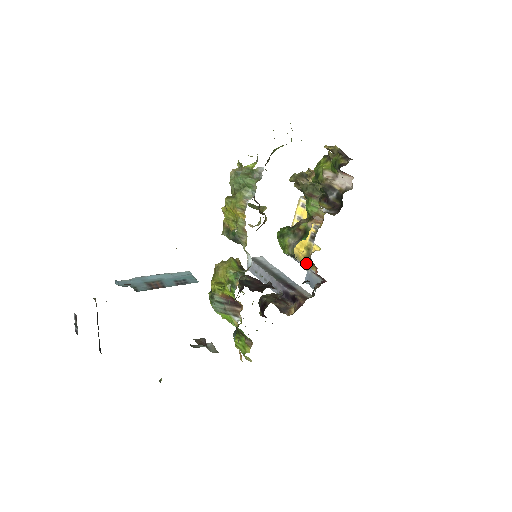
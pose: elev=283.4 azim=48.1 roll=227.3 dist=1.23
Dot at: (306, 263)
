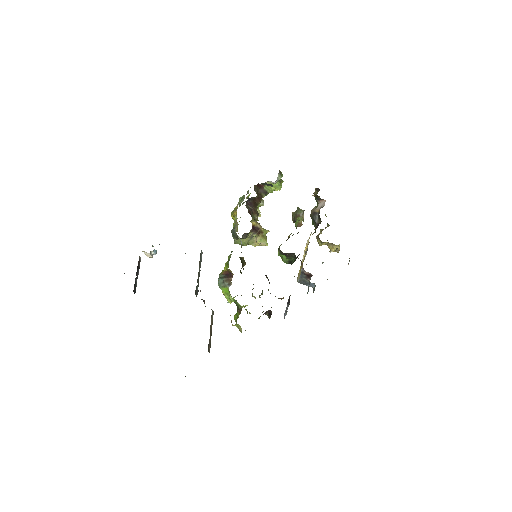
Dot at: occluded
